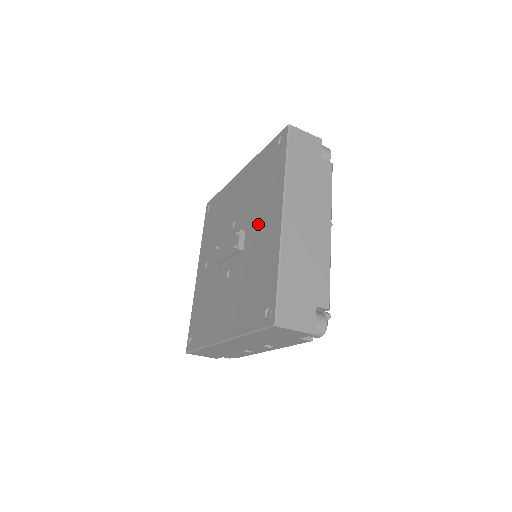
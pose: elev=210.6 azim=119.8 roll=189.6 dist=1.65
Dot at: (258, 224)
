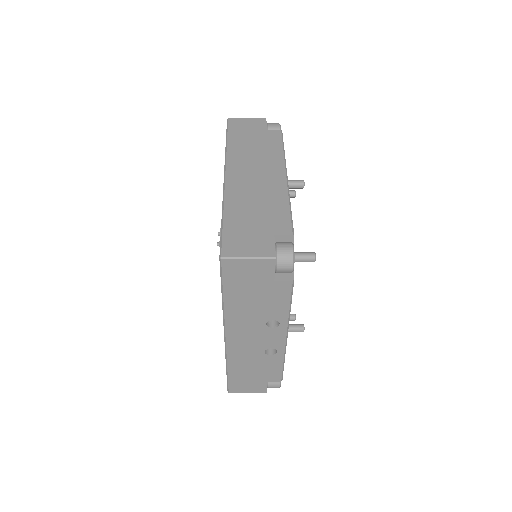
Dot at: occluded
